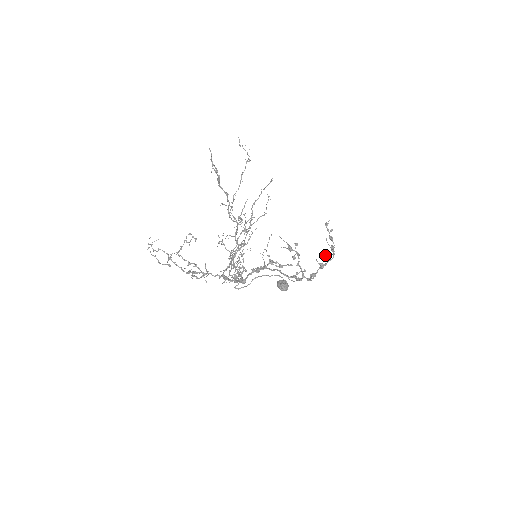
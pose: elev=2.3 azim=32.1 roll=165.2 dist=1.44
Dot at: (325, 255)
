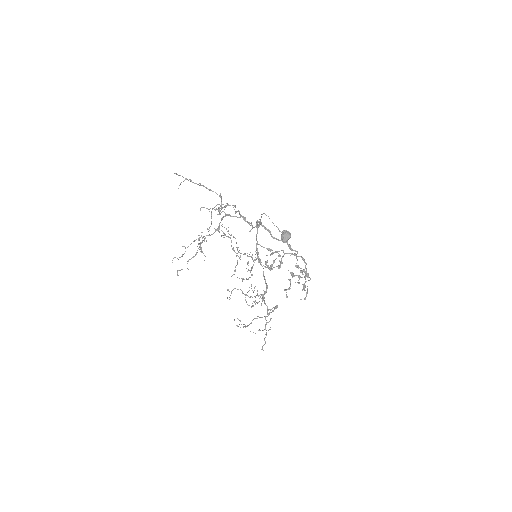
Dot at: occluded
